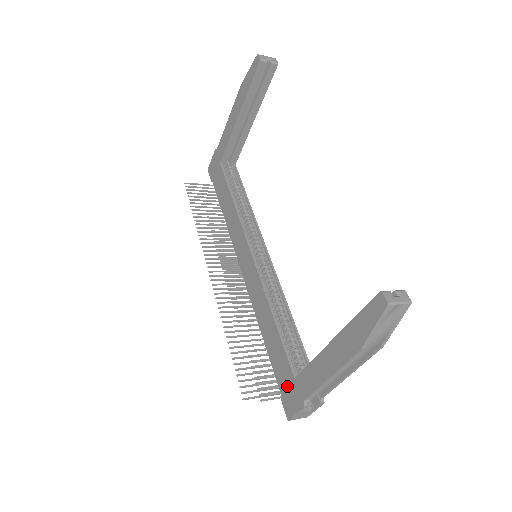
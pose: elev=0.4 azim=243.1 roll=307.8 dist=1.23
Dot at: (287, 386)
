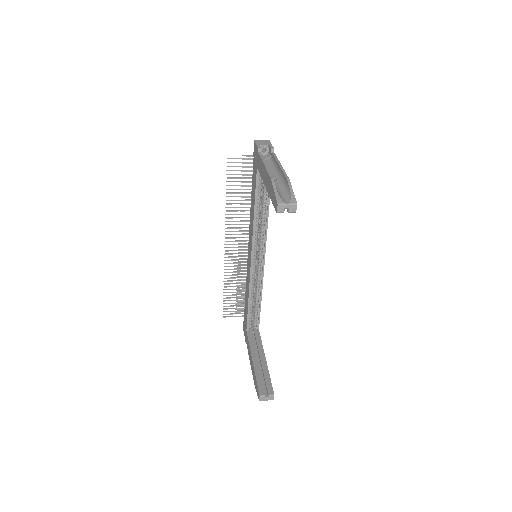
Dot at: (245, 325)
